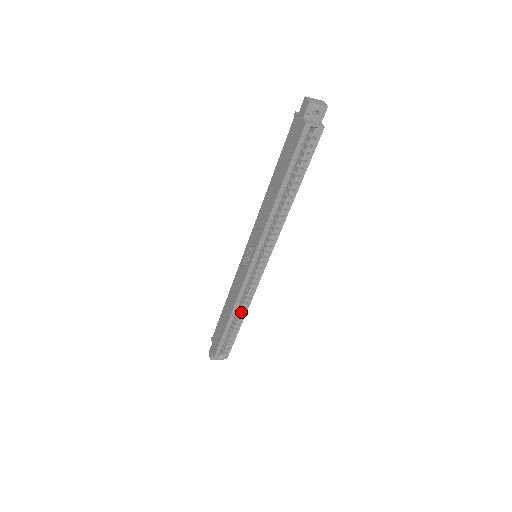
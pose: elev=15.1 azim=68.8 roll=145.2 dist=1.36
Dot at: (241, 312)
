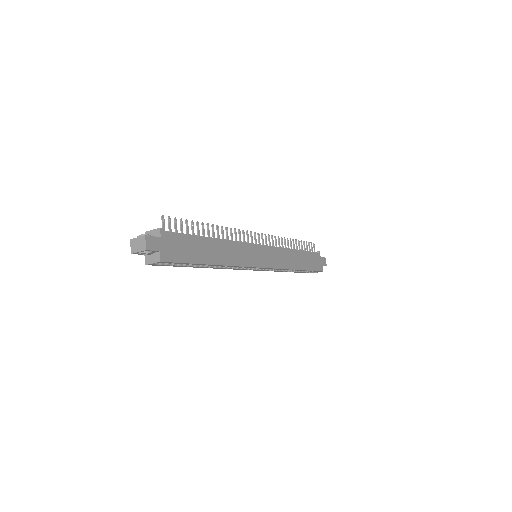
Dot at: occluded
